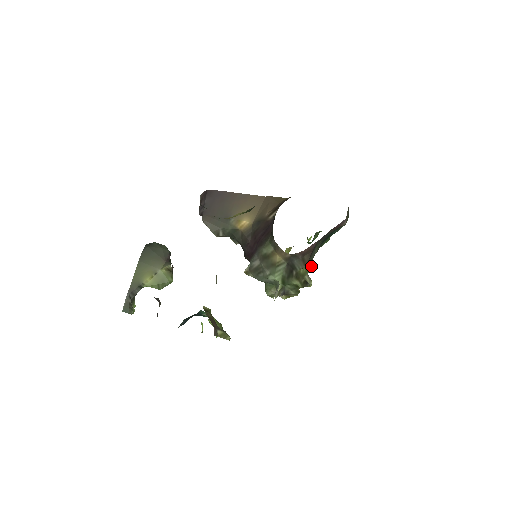
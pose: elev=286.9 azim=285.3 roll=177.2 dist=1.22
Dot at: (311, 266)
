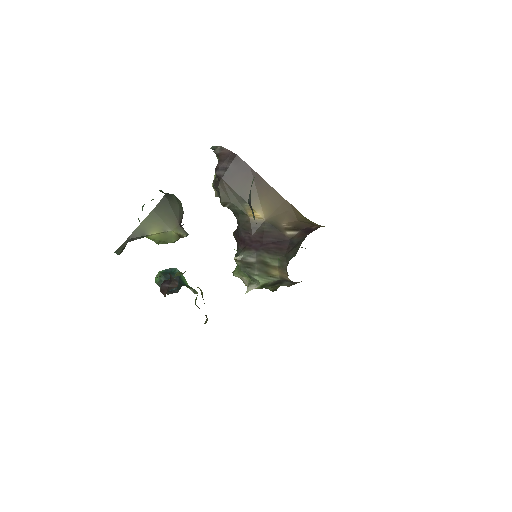
Dot at: occluded
